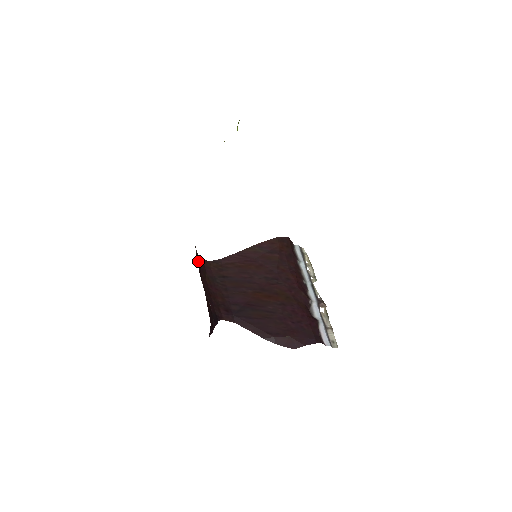
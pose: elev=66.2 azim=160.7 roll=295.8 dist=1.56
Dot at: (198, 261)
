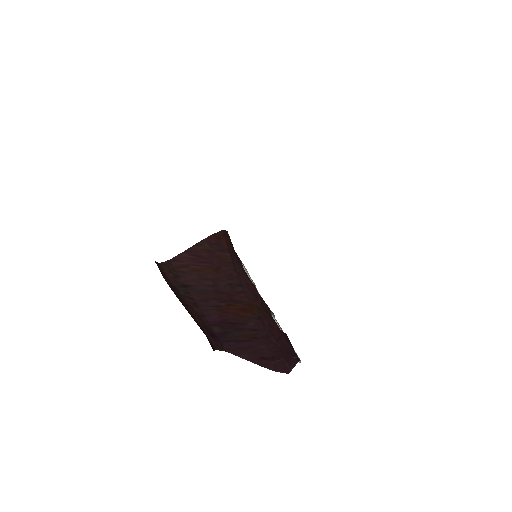
Dot at: occluded
